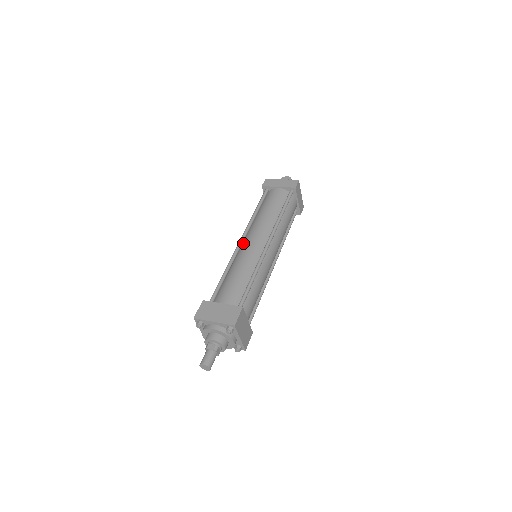
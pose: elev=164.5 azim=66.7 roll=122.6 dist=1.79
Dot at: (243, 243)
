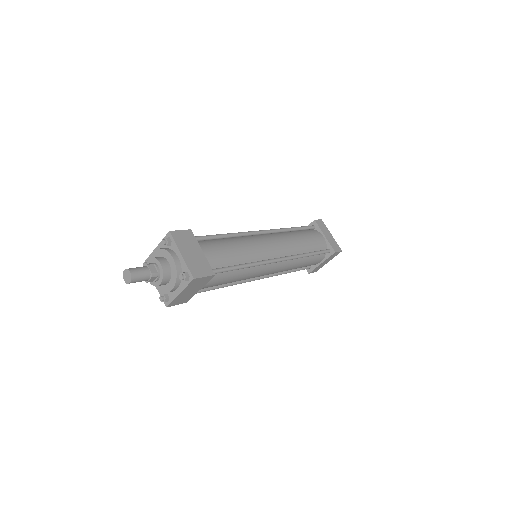
Dot at: occluded
